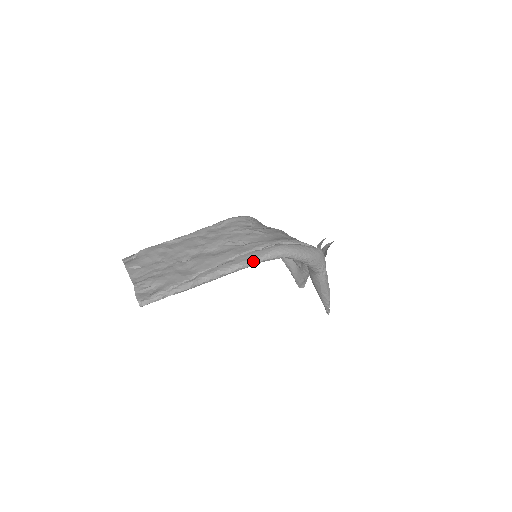
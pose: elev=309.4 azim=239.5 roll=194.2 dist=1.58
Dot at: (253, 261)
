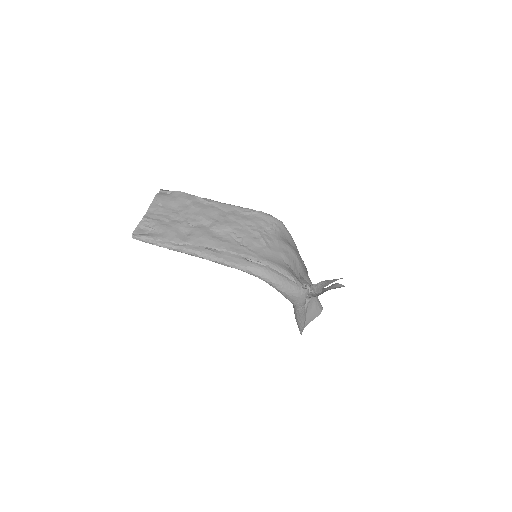
Dot at: (230, 264)
